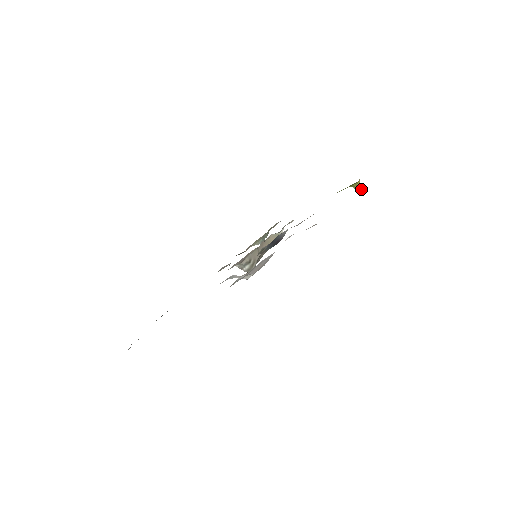
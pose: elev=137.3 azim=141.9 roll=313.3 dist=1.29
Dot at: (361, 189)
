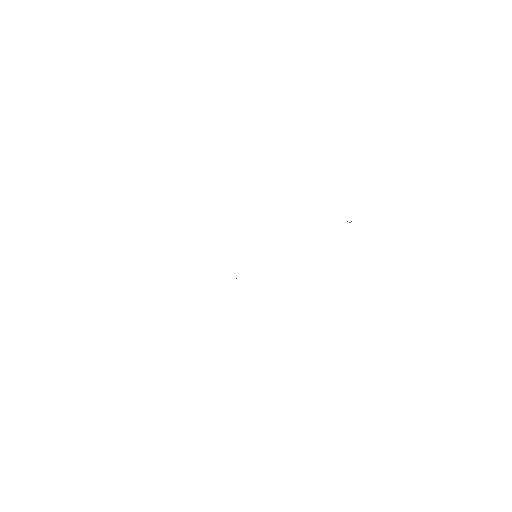
Dot at: (350, 222)
